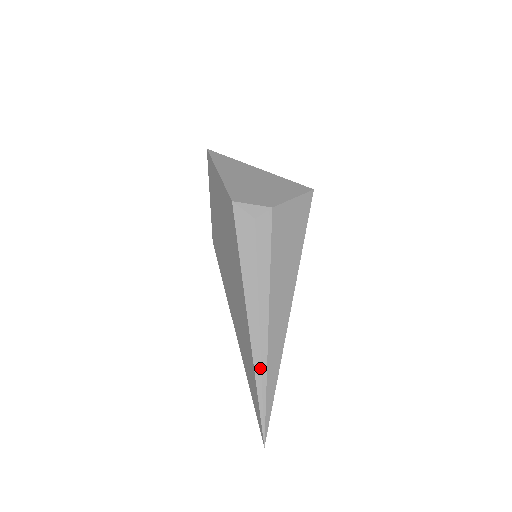
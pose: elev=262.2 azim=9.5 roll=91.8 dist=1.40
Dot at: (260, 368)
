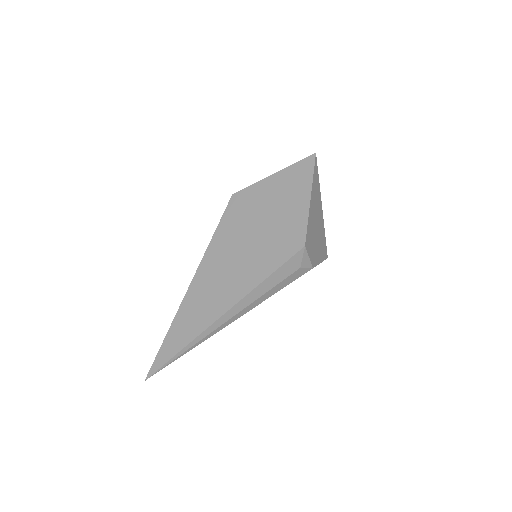
Dot at: (196, 343)
